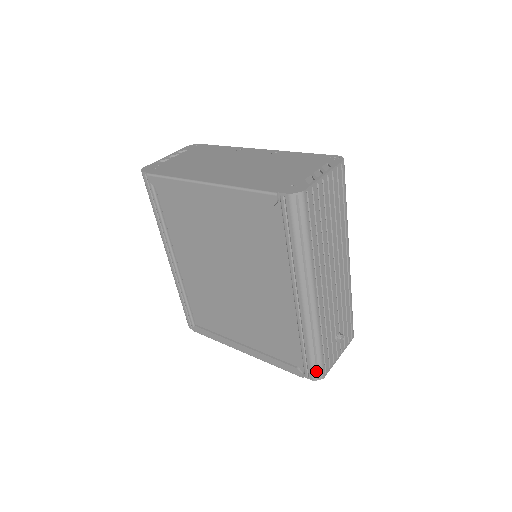
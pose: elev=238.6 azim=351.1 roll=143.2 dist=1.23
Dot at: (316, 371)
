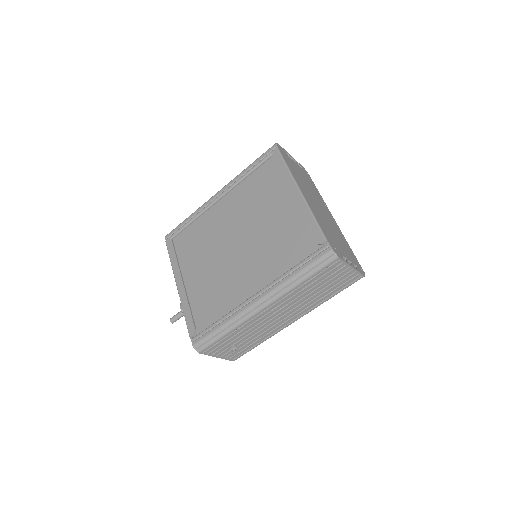
Dot at: (202, 344)
